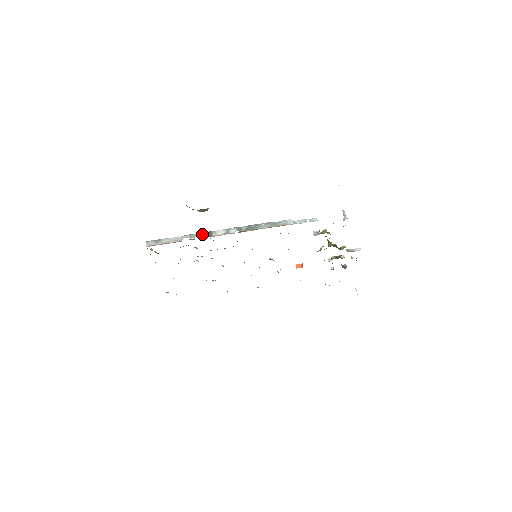
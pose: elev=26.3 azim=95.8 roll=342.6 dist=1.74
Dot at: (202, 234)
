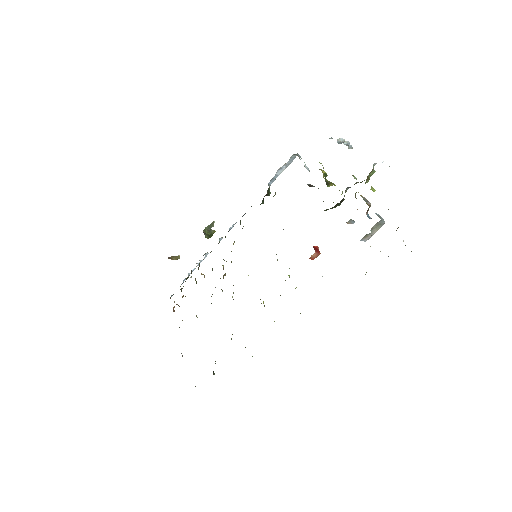
Dot at: (208, 253)
